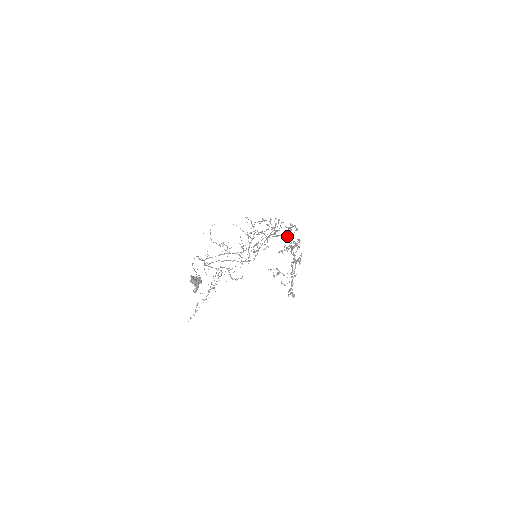
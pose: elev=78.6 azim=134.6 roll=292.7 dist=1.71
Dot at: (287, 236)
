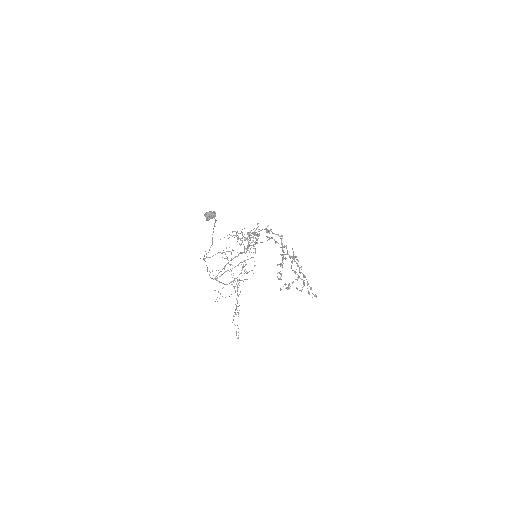
Dot at: (269, 230)
